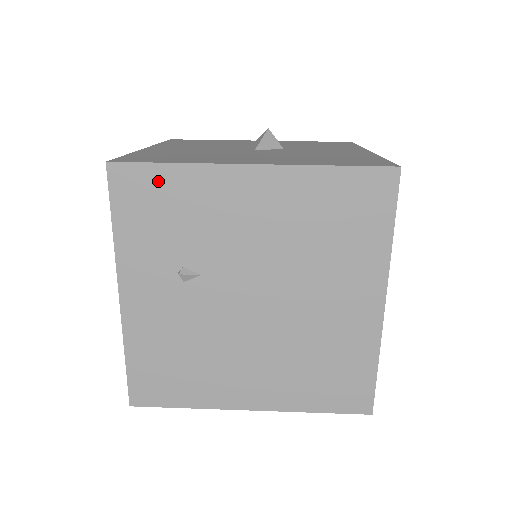
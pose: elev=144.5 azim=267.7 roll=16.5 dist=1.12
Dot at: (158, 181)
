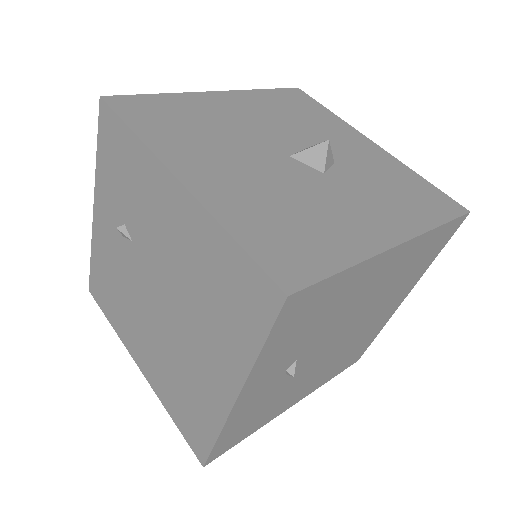
Dot at: (123, 139)
